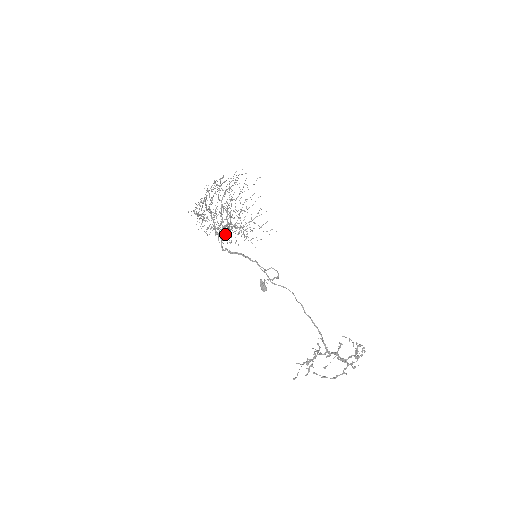
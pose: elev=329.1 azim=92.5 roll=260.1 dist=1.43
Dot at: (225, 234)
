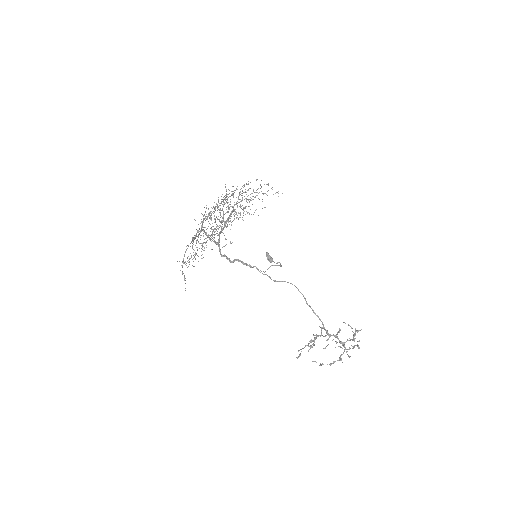
Dot at: occluded
